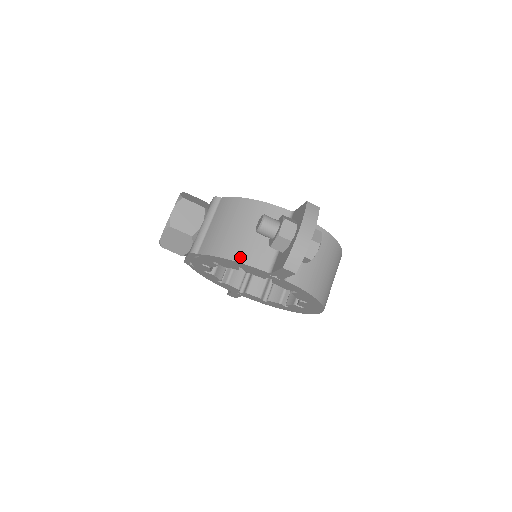
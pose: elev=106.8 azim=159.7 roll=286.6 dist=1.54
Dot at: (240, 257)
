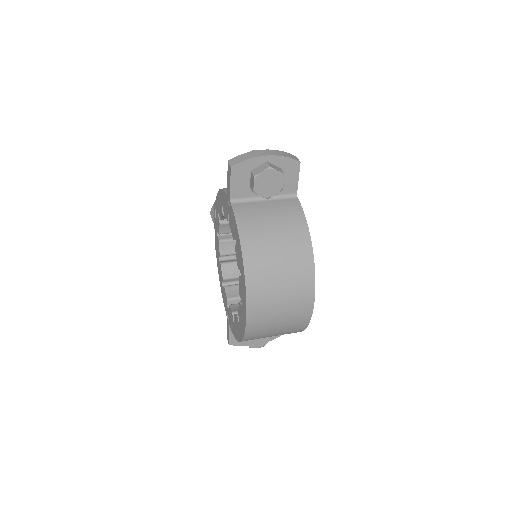
Dot at: (226, 188)
